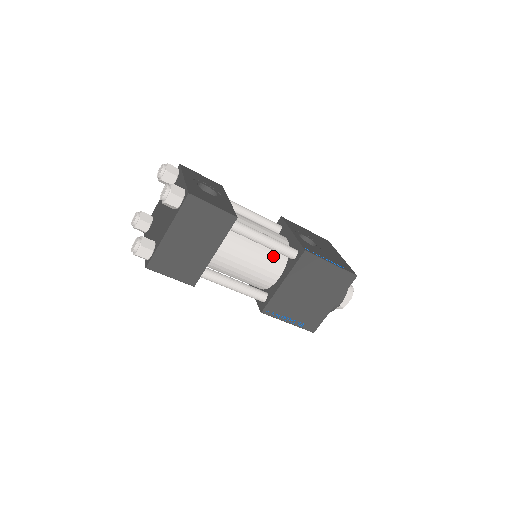
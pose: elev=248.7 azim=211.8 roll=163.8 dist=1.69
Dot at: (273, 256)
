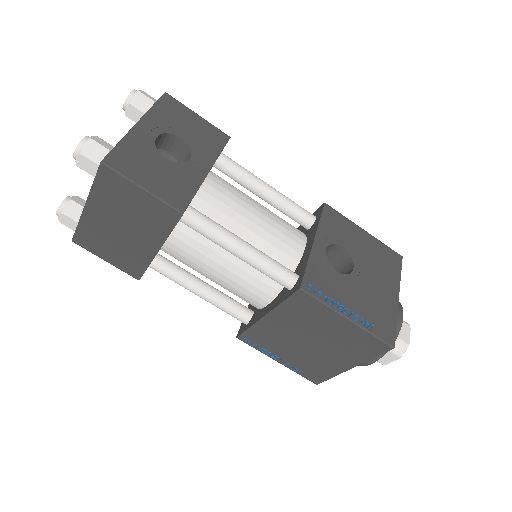
Dot at: (261, 273)
